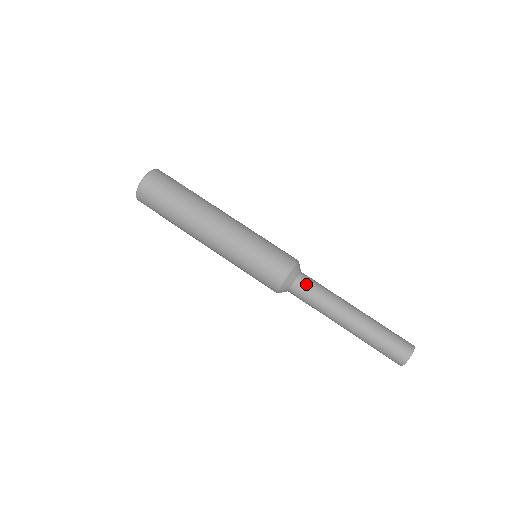
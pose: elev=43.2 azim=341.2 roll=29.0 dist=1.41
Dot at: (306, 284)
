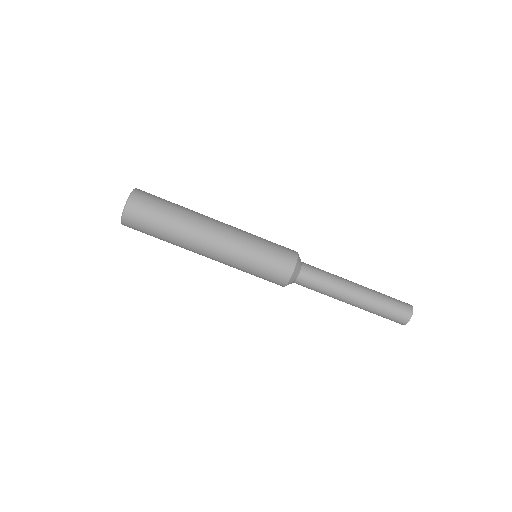
Dot at: (307, 282)
